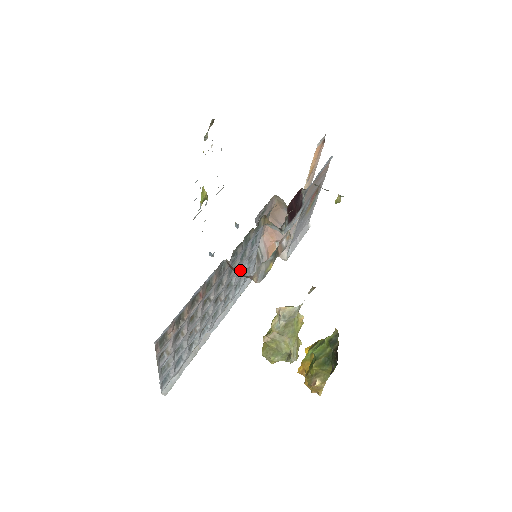
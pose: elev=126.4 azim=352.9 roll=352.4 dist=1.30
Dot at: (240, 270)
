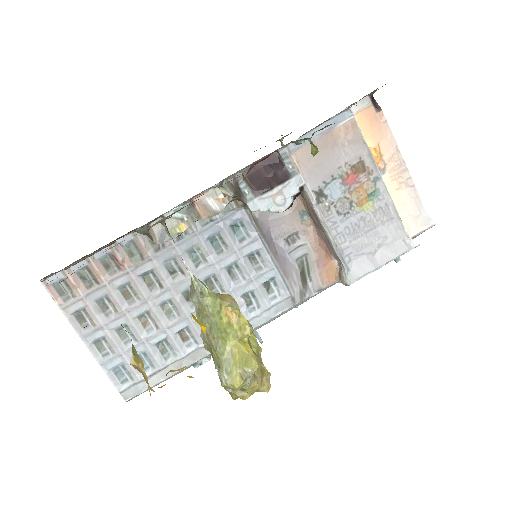
Dot at: (238, 274)
